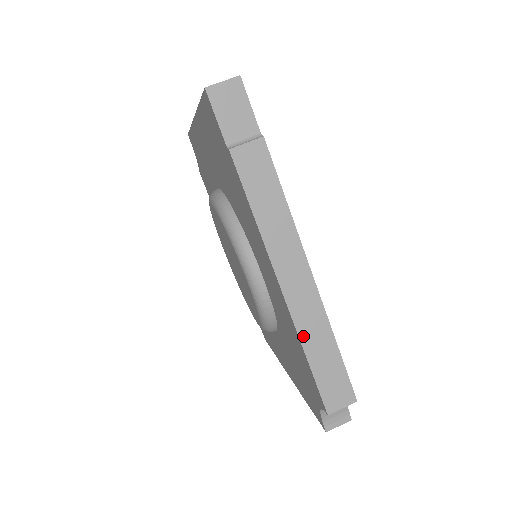
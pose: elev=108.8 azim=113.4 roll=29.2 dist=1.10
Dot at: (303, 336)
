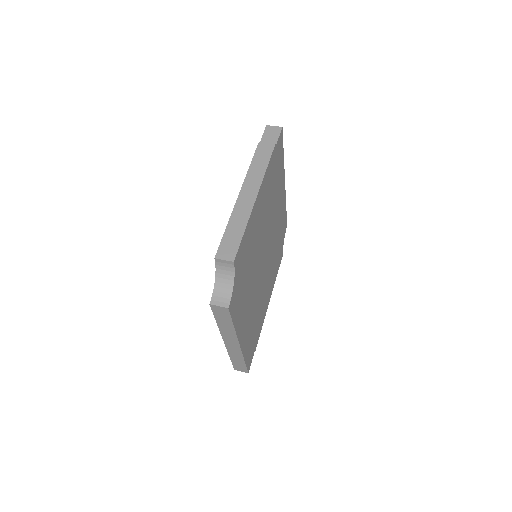
Dot at: (233, 217)
